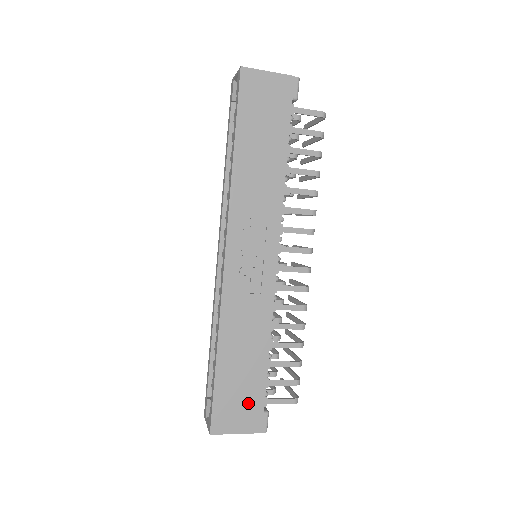
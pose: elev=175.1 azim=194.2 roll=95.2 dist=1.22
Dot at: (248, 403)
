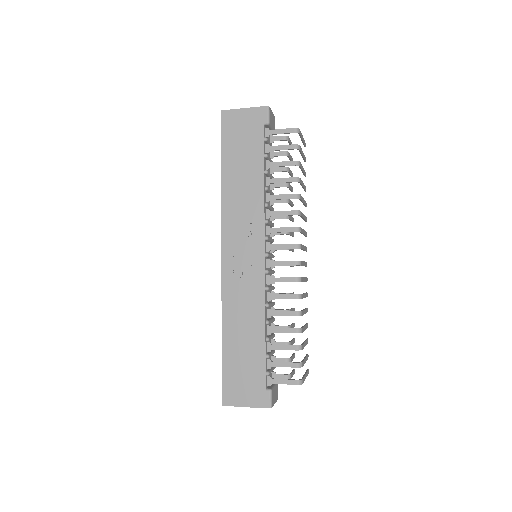
Dot at: (251, 380)
